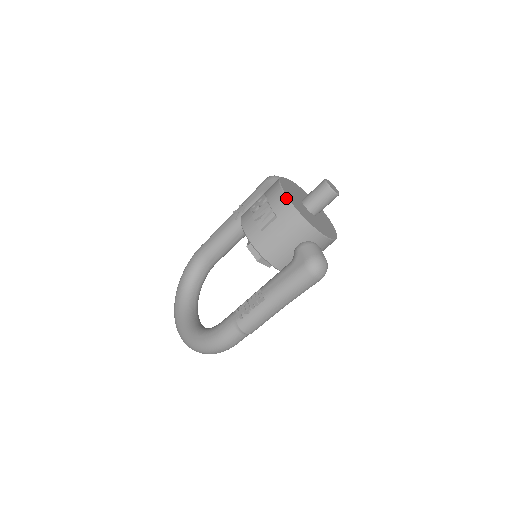
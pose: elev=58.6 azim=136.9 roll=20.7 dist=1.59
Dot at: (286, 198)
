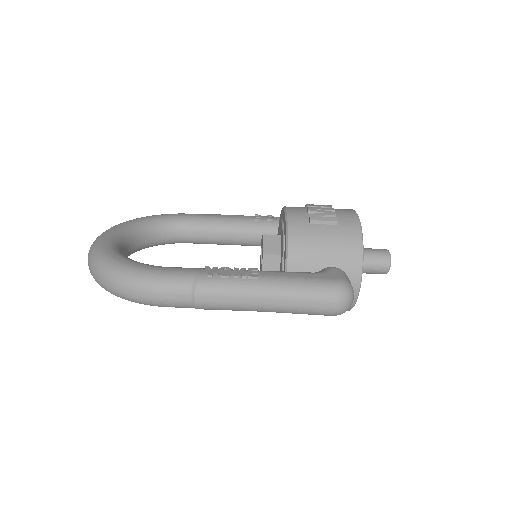
Dot at: (358, 219)
